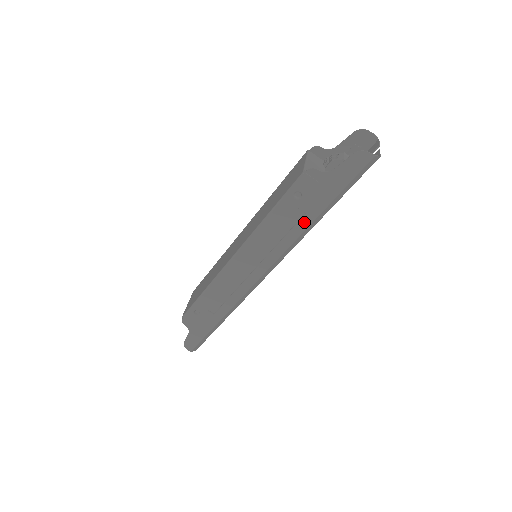
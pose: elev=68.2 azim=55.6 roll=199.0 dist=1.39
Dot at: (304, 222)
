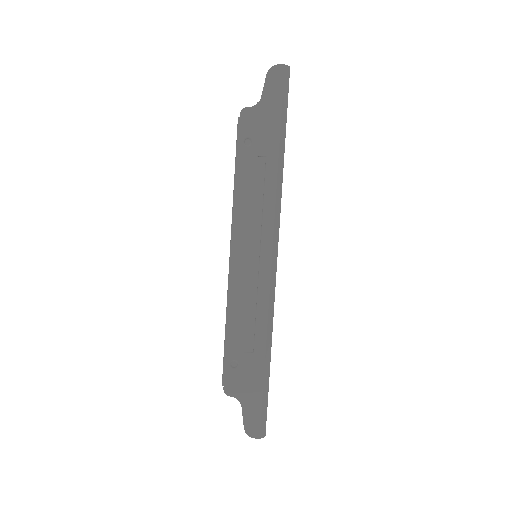
Dot at: (271, 166)
